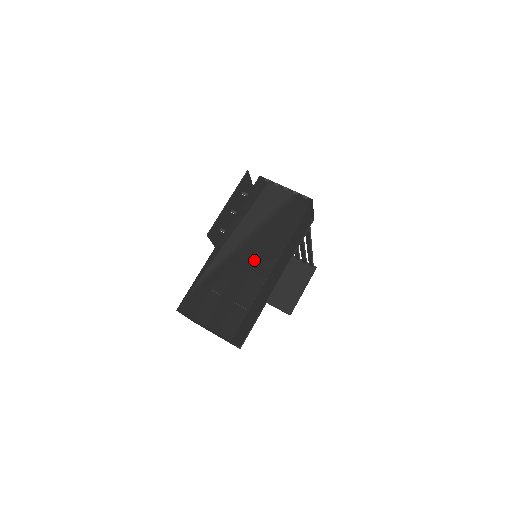
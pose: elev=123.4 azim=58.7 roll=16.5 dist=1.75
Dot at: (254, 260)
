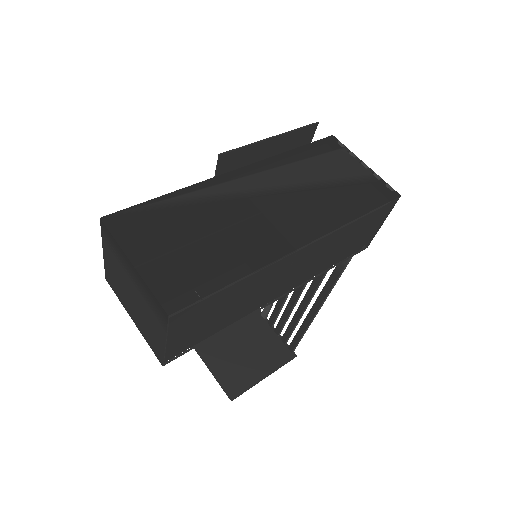
Dot at: (279, 219)
